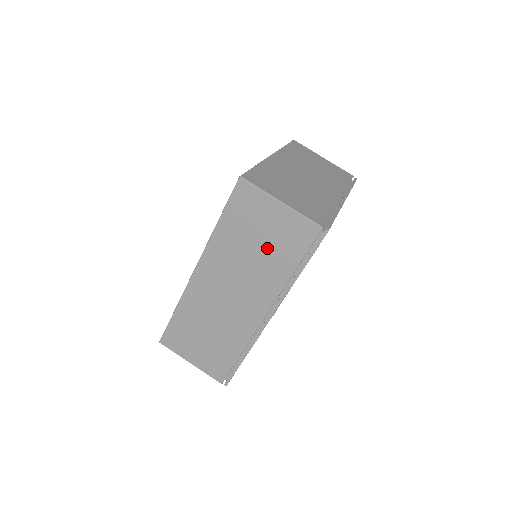
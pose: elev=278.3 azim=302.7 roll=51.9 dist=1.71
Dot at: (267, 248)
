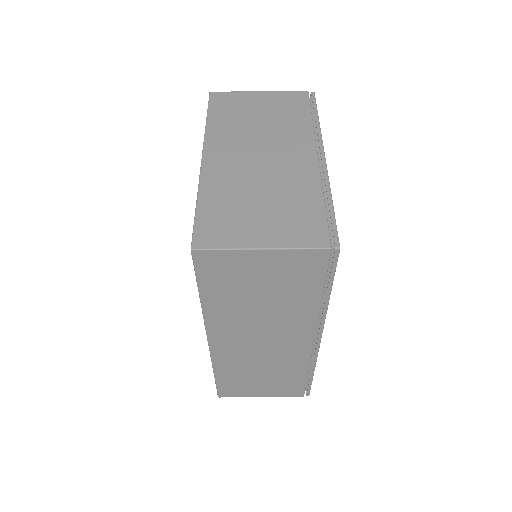
Dot at: (275, 293)
